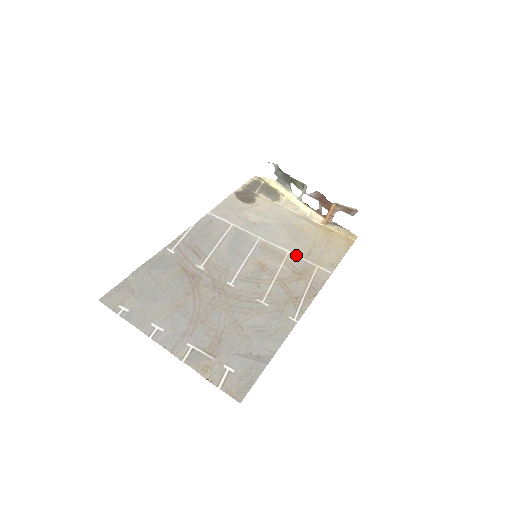
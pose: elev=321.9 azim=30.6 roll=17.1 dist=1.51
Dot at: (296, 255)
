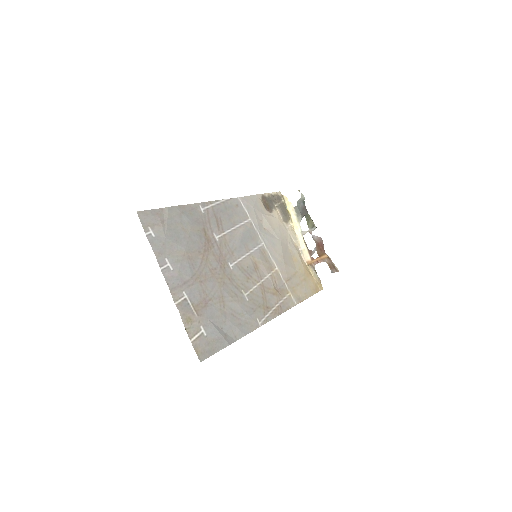
Dot at: (281, 274)
